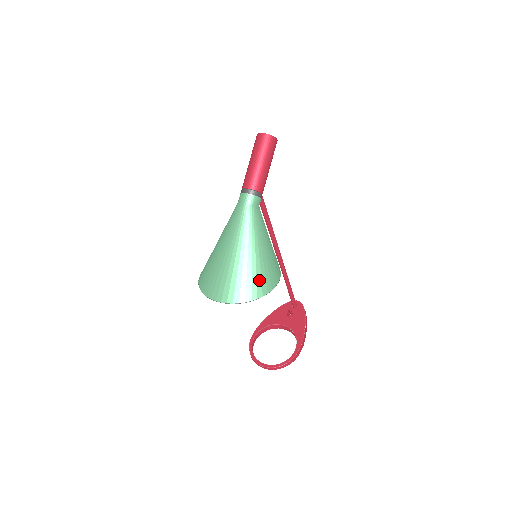
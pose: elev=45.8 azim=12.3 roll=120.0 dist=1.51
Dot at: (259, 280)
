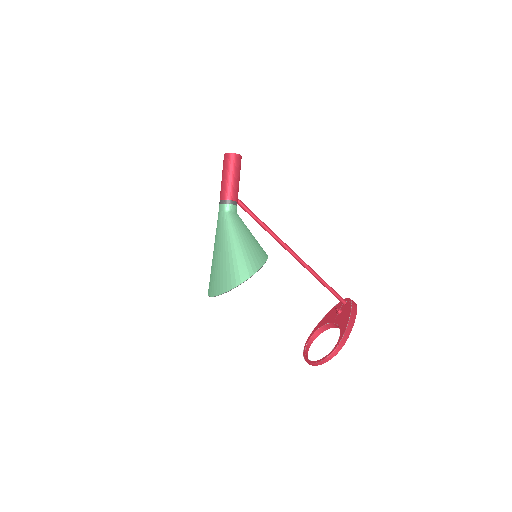
Dot at: (236, 271)
